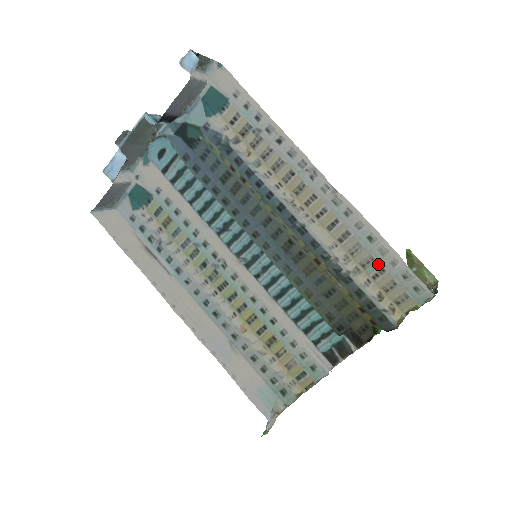
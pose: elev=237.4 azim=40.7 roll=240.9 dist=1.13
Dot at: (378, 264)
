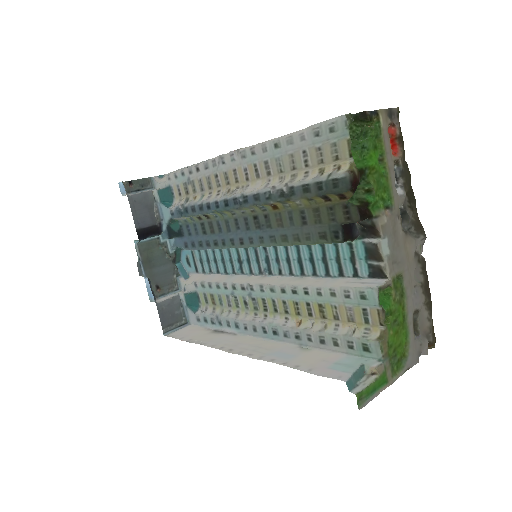
Dot at: (298, 153)
